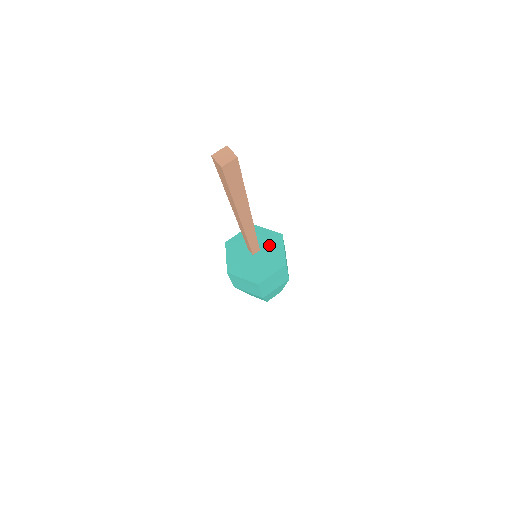
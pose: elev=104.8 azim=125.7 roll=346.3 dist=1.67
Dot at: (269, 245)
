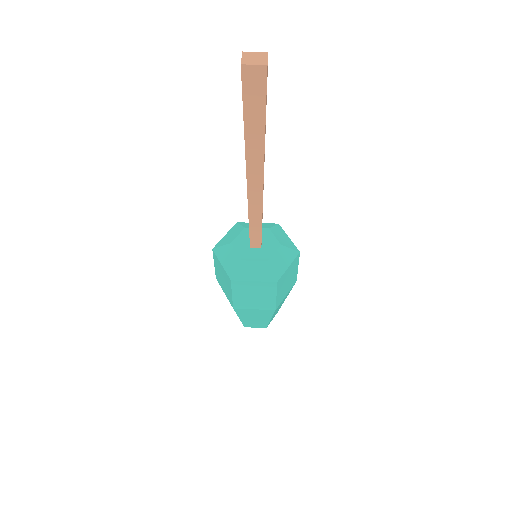
Dot at: (275, 250)
